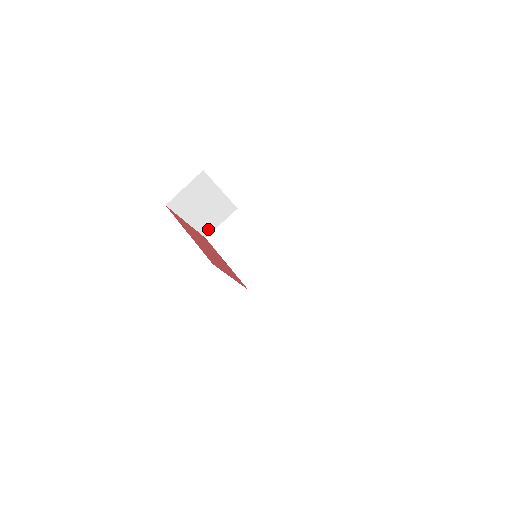
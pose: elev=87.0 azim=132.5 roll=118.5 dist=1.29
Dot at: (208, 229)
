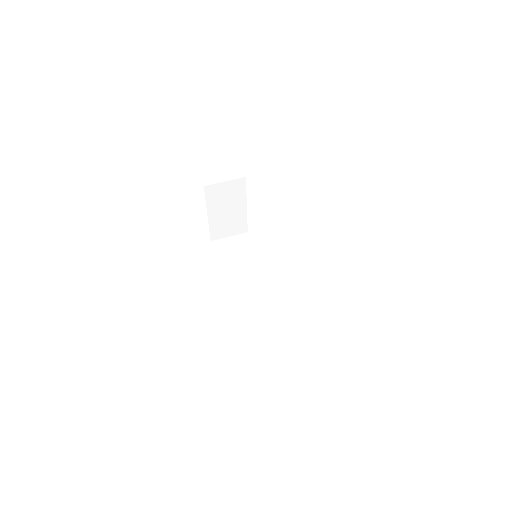
Dot at: (217, 234)
